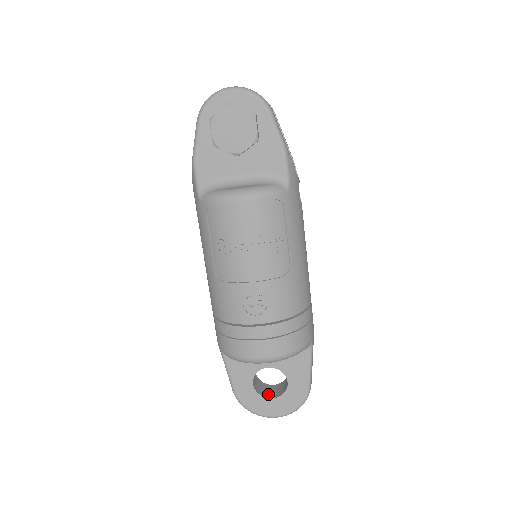
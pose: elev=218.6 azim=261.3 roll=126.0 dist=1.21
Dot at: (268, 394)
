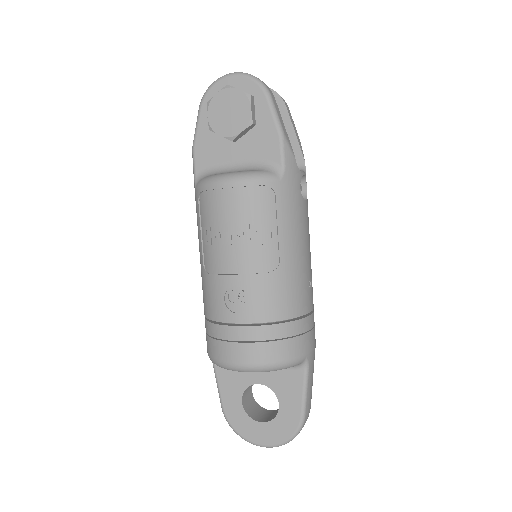
Dot at: (259, 417)
